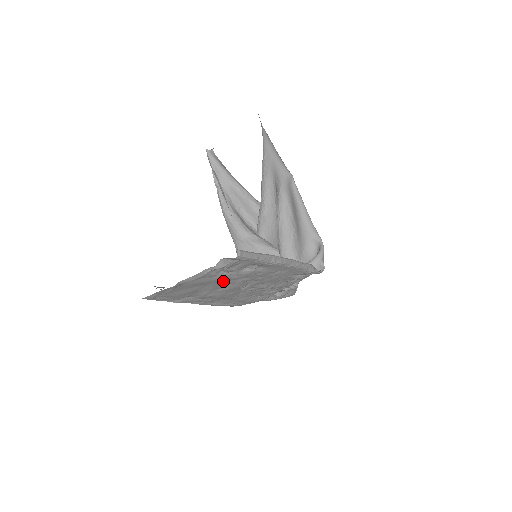
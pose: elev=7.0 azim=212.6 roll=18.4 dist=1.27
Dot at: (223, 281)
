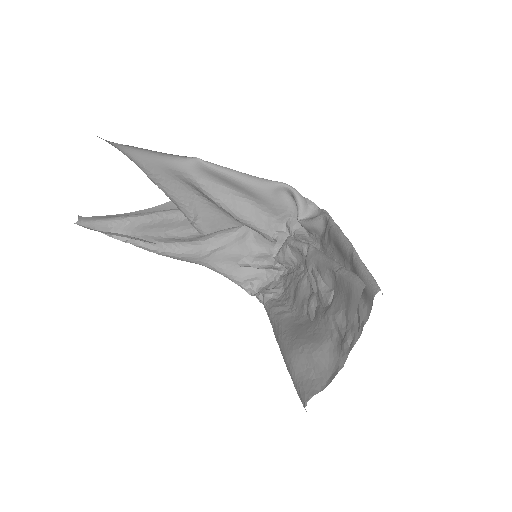
Dot at: occluded
